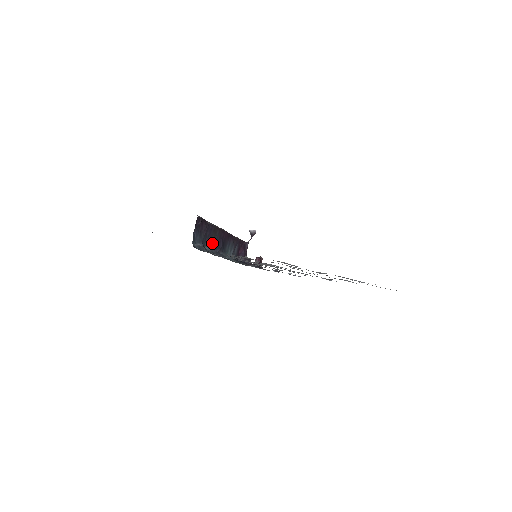
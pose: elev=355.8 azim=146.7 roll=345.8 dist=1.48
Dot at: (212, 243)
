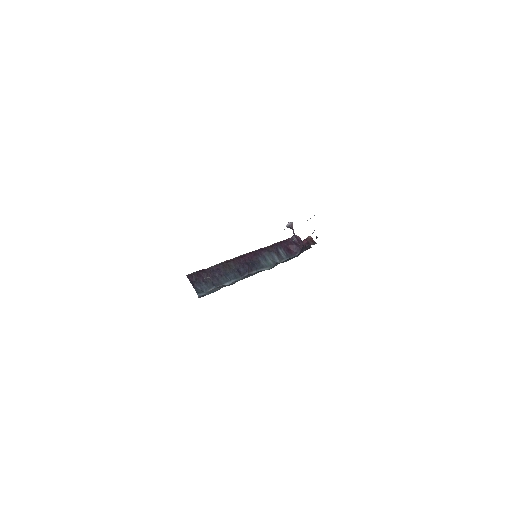
Dot at: (232, 275)
